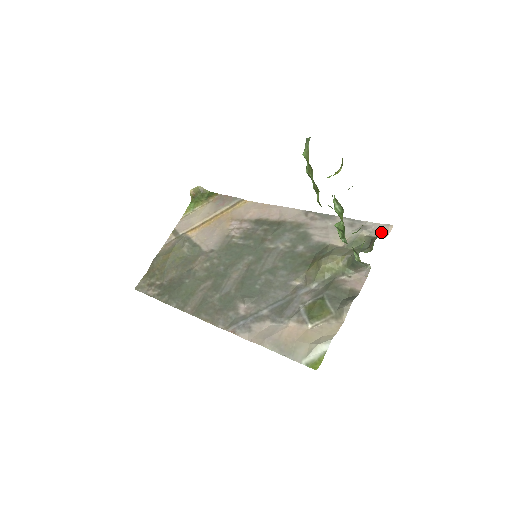
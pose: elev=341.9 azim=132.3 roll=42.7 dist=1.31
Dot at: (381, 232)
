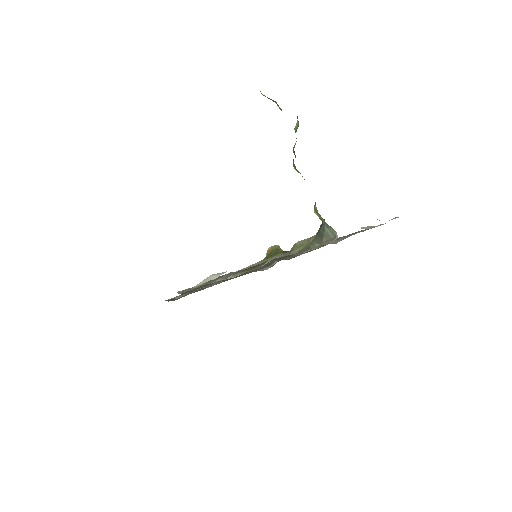
Dot at: occluded
